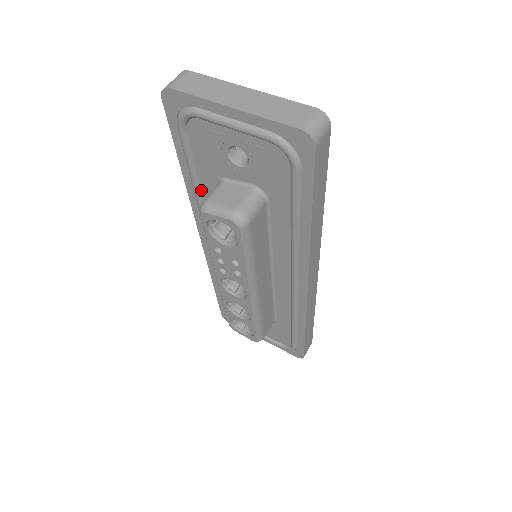
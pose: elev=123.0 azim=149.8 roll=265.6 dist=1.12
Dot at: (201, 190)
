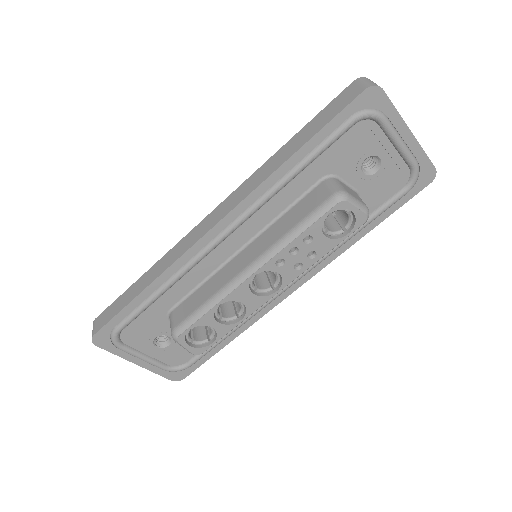
Dot at: (294, 177)
